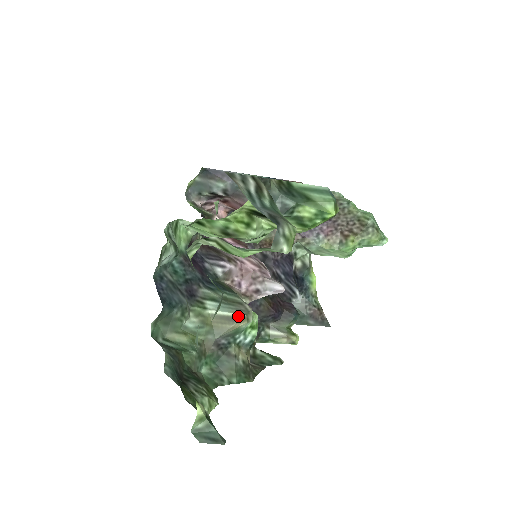
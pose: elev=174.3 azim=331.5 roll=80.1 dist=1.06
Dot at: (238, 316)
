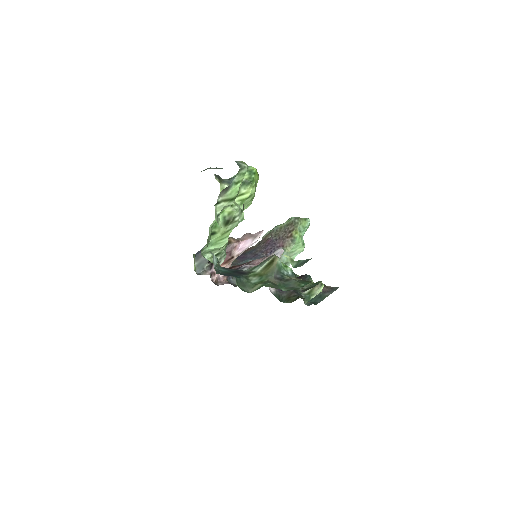
Dot at: (271, 259)
